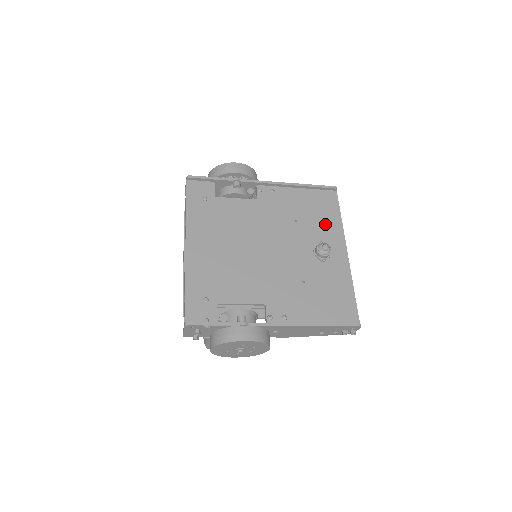
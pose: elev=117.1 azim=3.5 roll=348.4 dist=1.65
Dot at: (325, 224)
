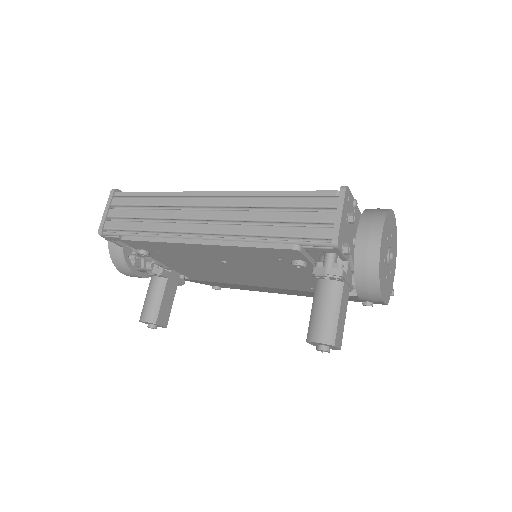
Dot at: occluded
